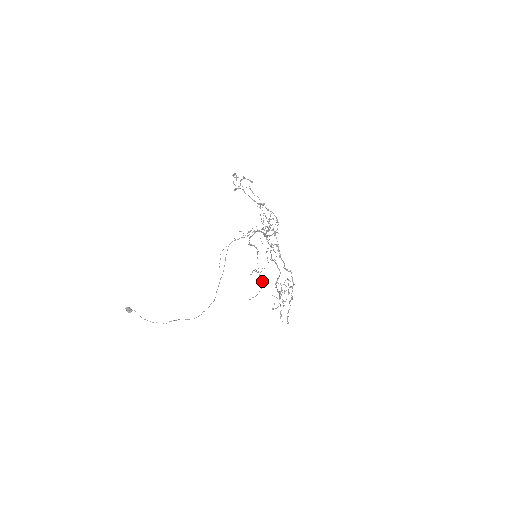
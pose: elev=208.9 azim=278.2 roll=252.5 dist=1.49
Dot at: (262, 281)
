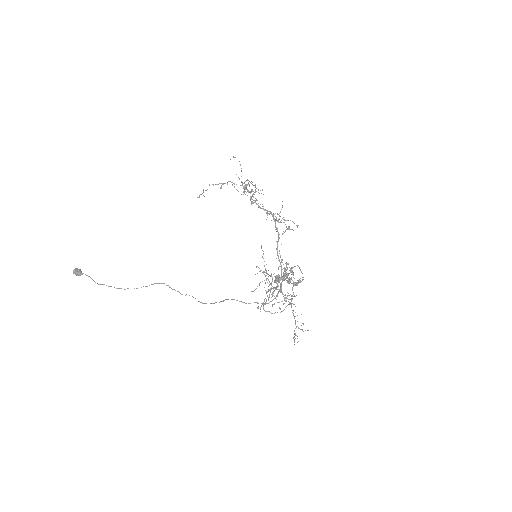
Dot at: occluded
